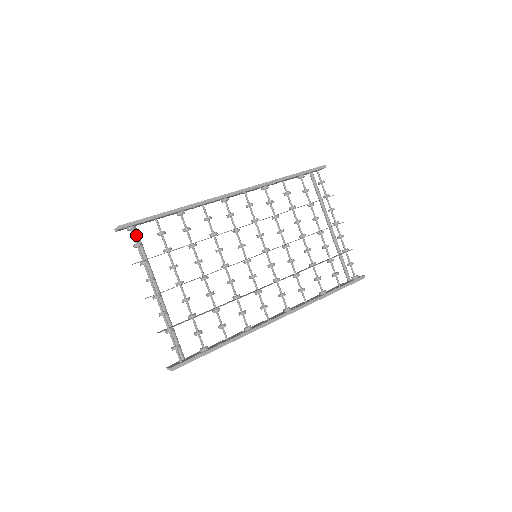
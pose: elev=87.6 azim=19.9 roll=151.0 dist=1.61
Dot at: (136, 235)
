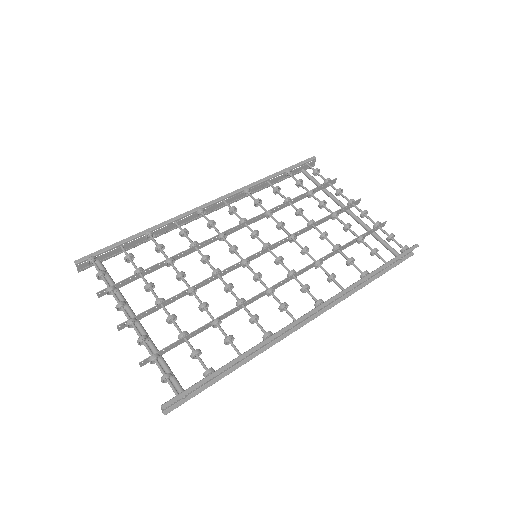
Dot at: (101, 268)
